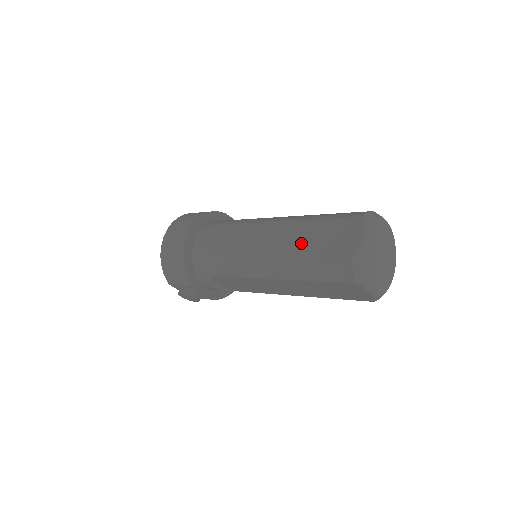
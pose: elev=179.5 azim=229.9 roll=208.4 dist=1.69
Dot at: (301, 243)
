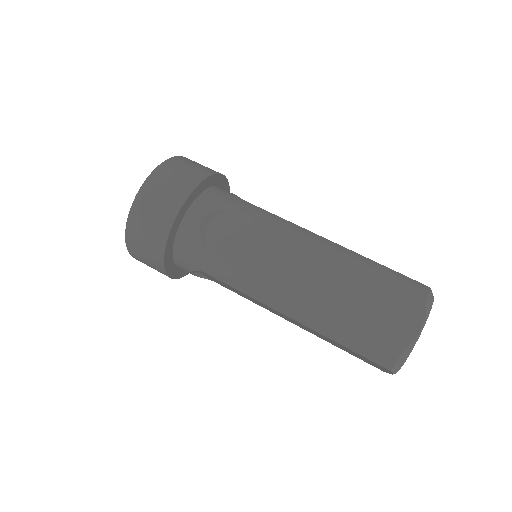
Dot at: occluded
